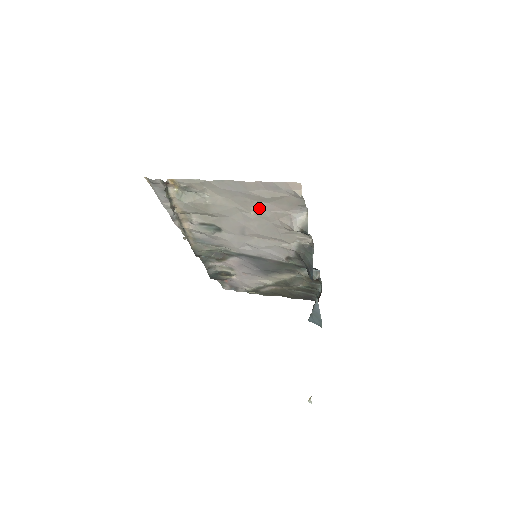
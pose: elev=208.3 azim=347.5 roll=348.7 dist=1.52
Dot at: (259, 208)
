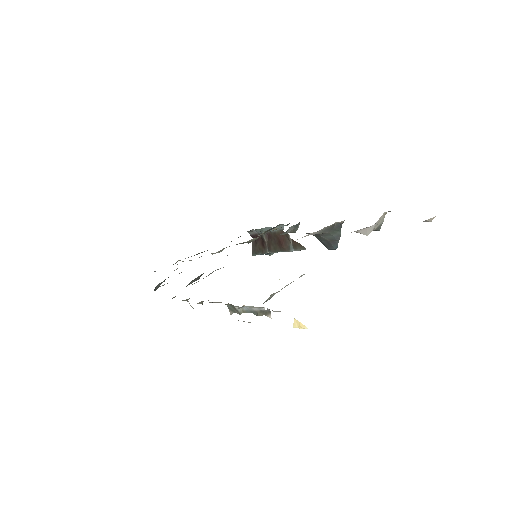
Dot at: occluded
